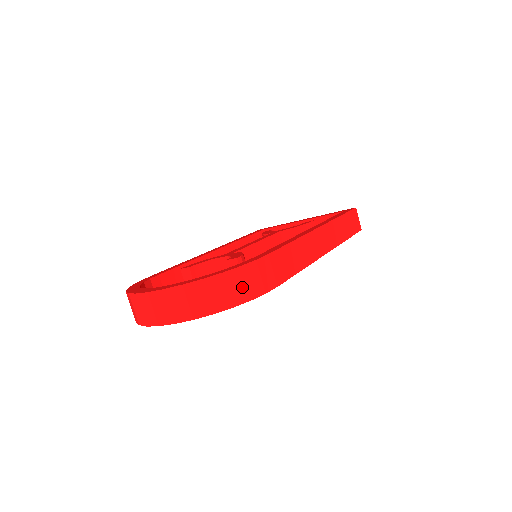
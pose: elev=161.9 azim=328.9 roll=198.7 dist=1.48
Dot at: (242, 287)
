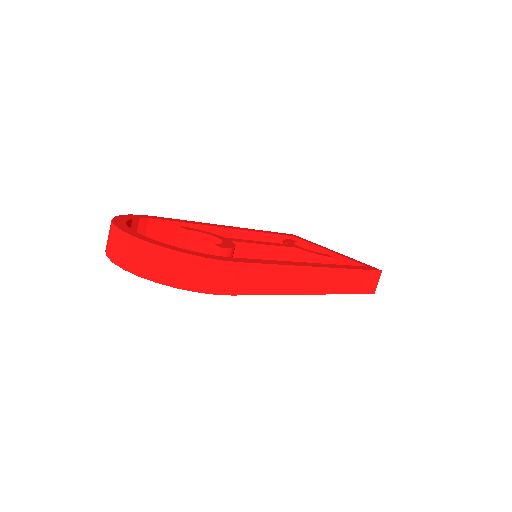
Dot at: (195, 276)
